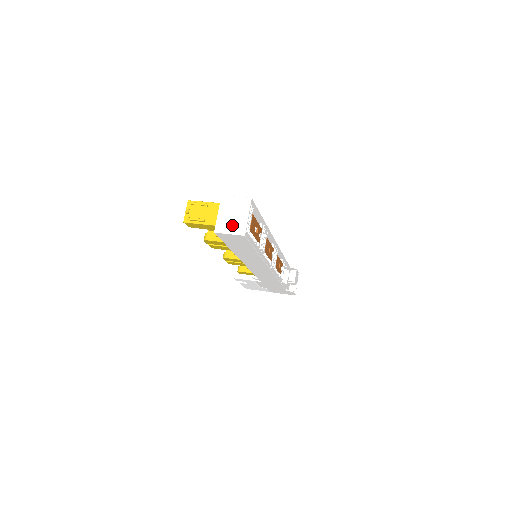
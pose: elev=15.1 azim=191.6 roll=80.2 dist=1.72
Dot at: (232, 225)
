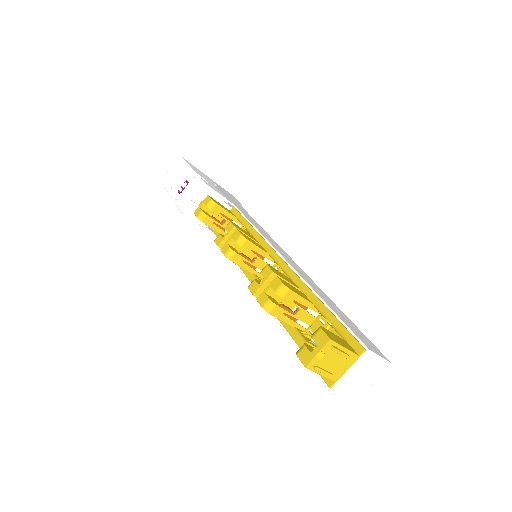
Dot at: (353, 389)
